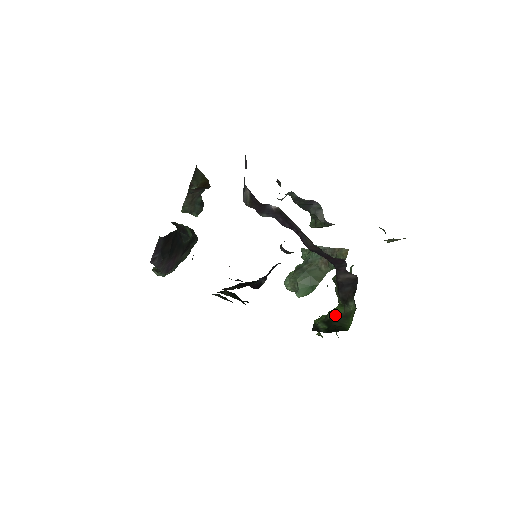
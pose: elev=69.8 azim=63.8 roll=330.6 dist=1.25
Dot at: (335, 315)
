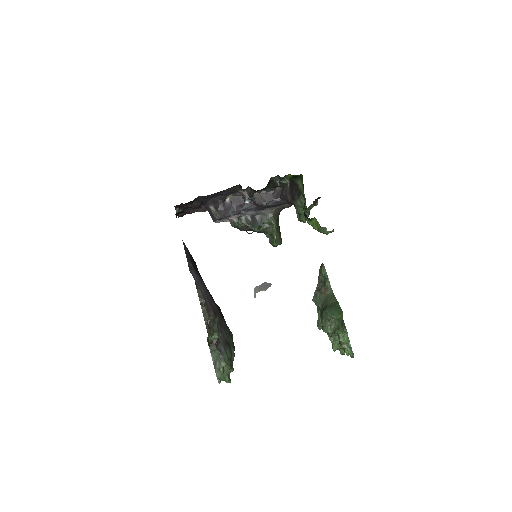
Dot at: occluded
